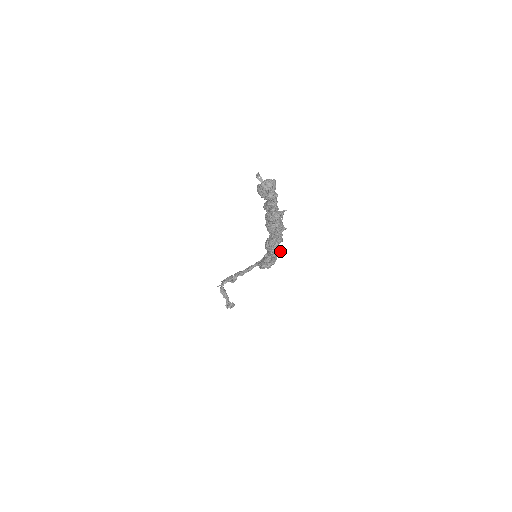
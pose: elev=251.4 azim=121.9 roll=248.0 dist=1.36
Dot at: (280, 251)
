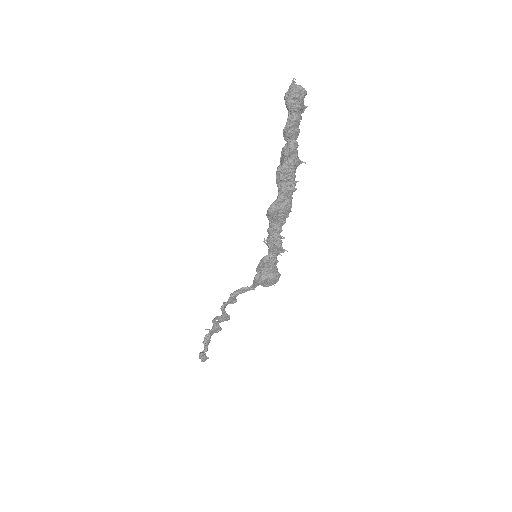
Dot at: (281, 246)
